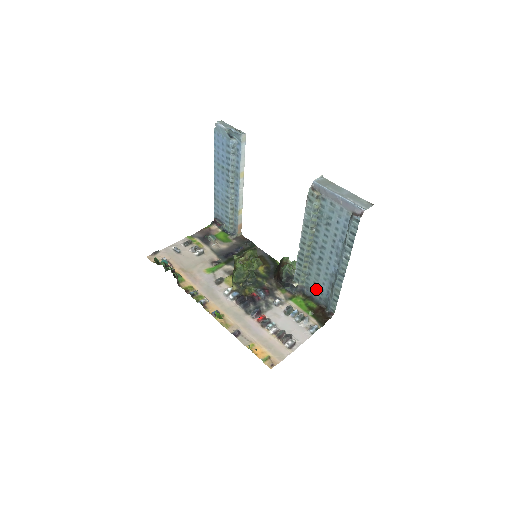
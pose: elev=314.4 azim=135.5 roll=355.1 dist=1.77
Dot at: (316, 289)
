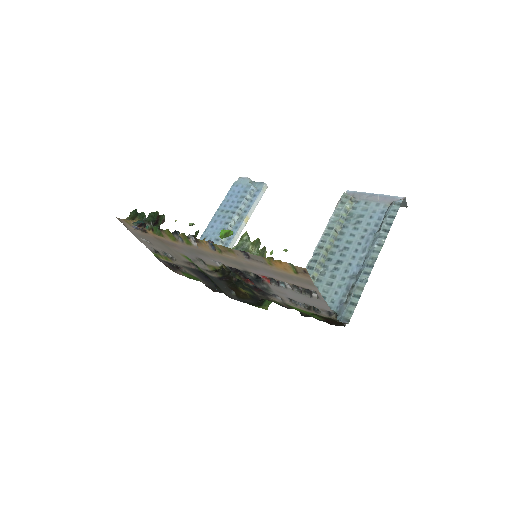
Dot at: occluded
